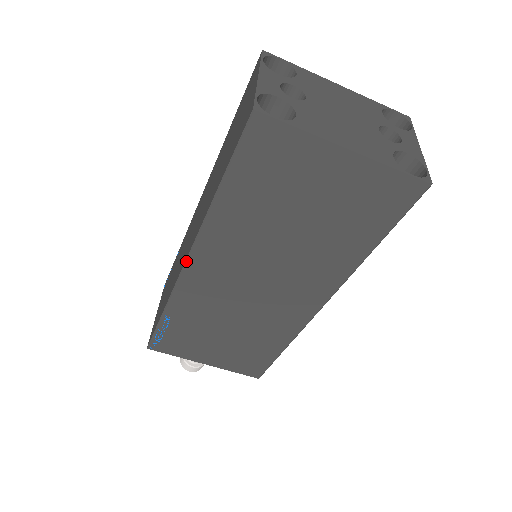
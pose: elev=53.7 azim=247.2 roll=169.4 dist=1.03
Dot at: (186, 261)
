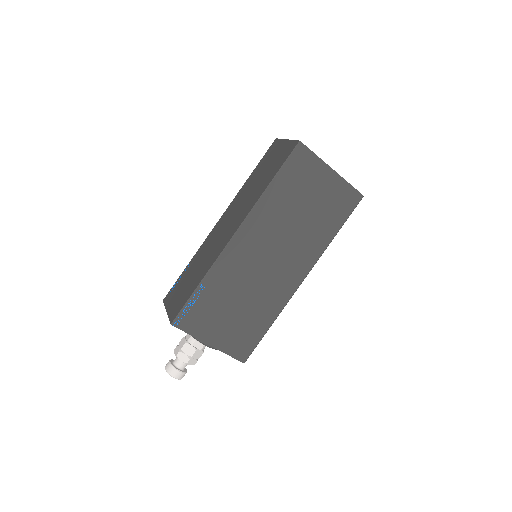
Dot at: (235, 233)
